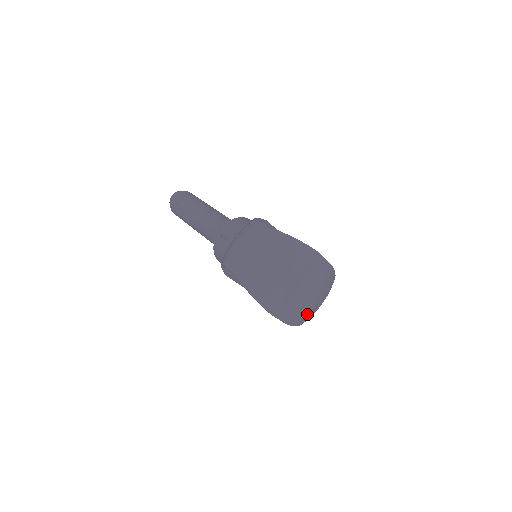
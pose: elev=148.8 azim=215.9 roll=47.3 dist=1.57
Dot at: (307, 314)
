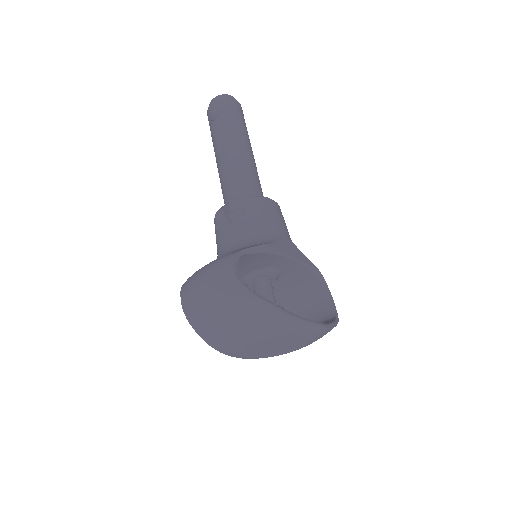
Dot at: occluded
